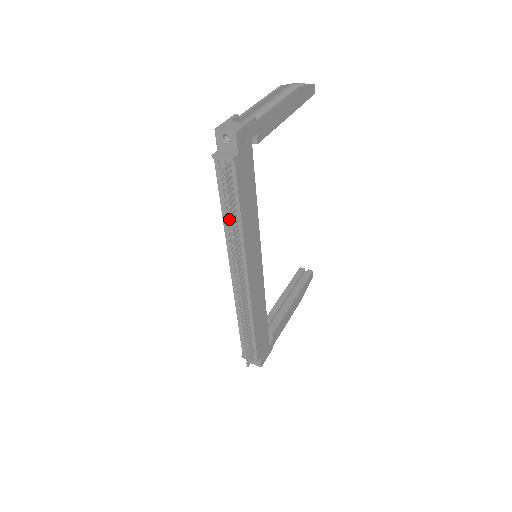
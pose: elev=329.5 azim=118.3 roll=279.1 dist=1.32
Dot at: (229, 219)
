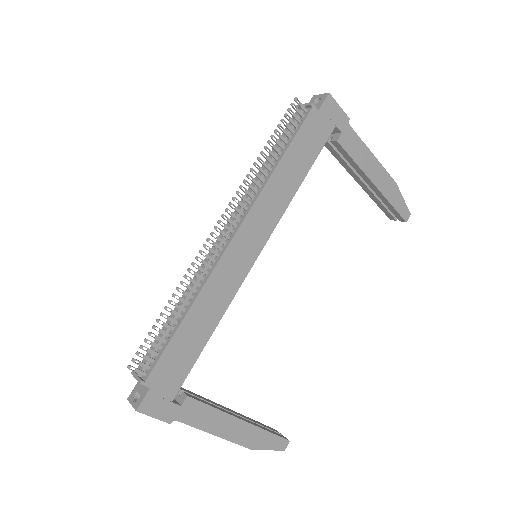
Dot at: (268, 162)
